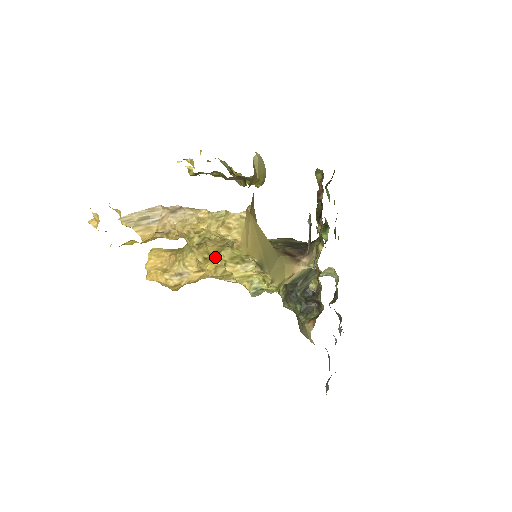
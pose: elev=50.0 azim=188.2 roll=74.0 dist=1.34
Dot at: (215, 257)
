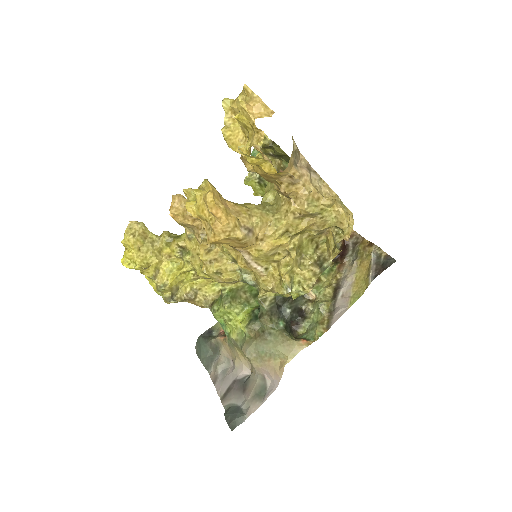
Dot at: (293, 236)
